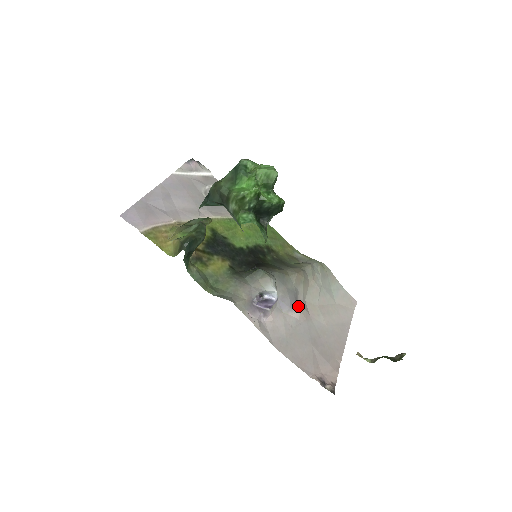
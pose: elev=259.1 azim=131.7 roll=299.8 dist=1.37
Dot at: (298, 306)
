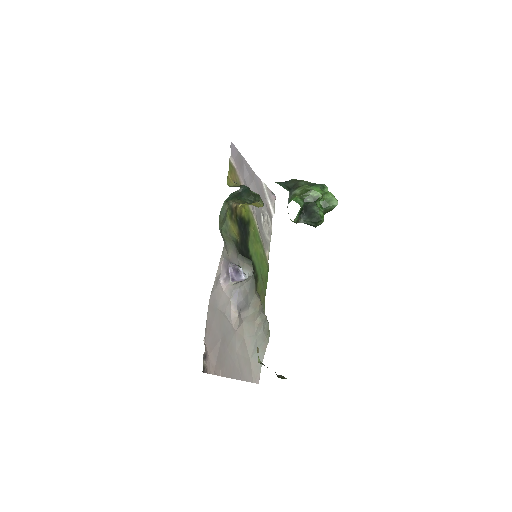
Dot at: (240, 313)
